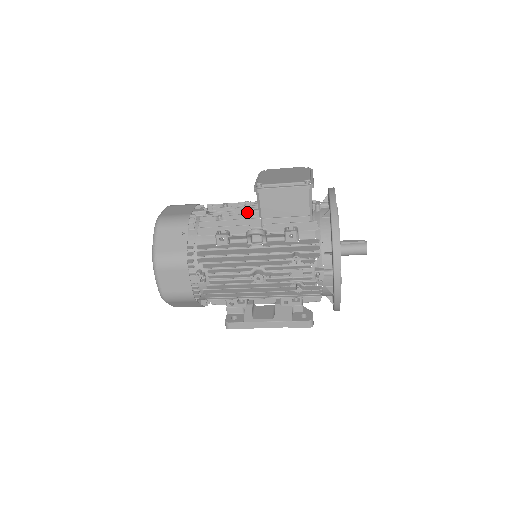
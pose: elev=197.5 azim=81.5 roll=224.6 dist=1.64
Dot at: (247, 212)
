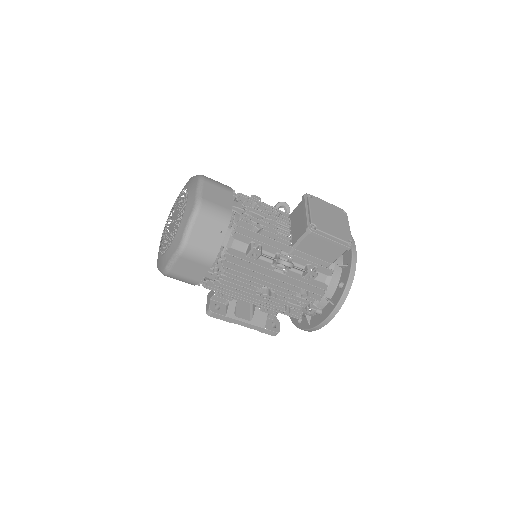
Dot at: (280, 230)
